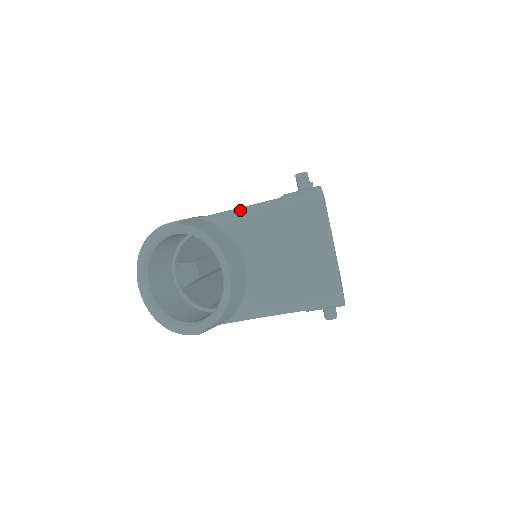
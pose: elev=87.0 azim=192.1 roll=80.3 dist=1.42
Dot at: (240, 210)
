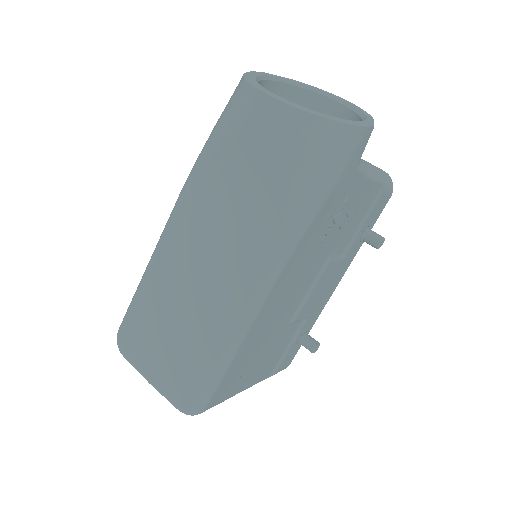
Dot at: occluded
